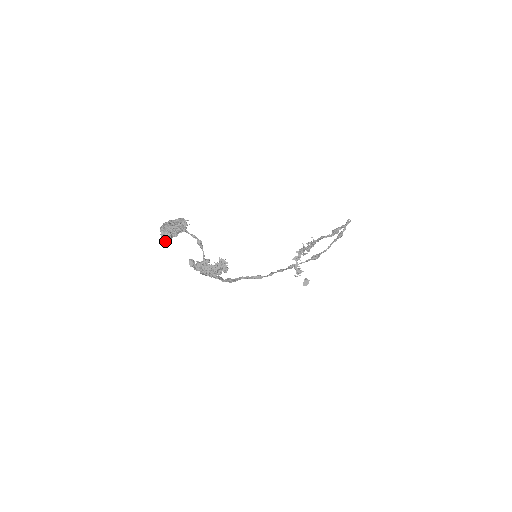
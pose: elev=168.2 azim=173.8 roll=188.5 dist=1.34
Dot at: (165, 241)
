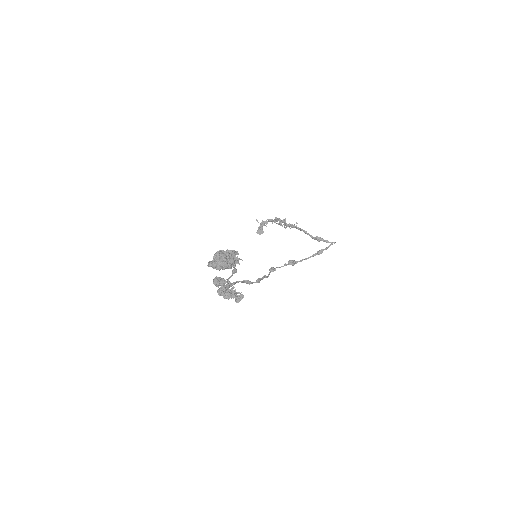
Dot at: (211, 266)
